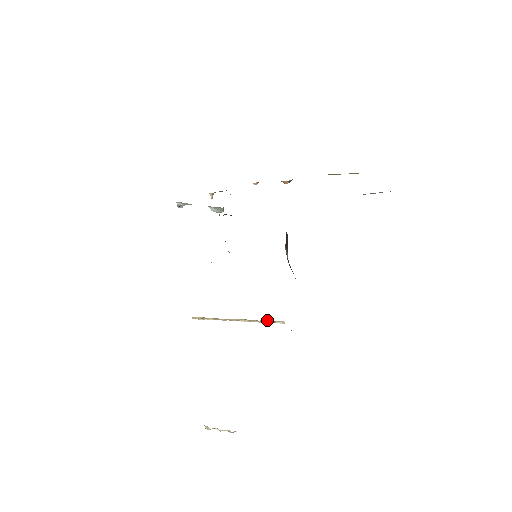
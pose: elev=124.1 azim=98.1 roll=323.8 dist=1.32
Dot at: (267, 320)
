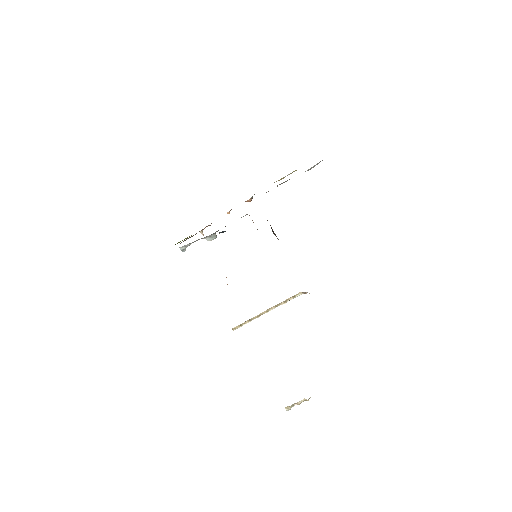
Dot at: (288, 298)
